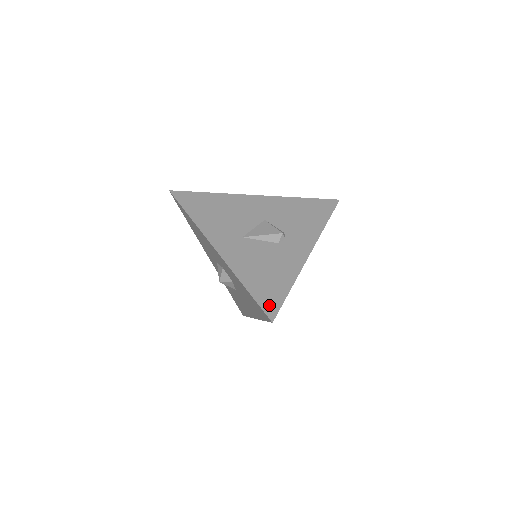
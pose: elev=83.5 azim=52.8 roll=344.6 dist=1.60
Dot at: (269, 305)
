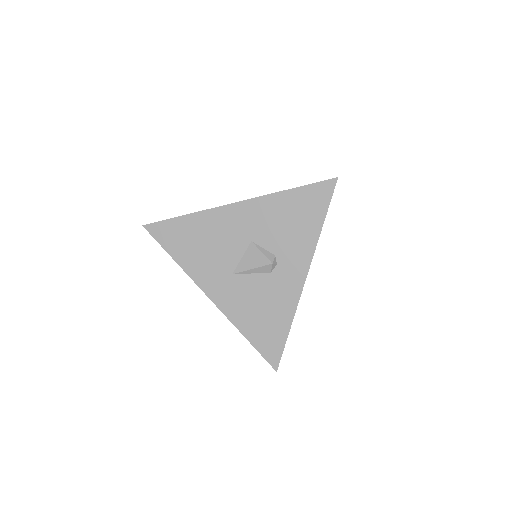
Dot at: (271, 354)
